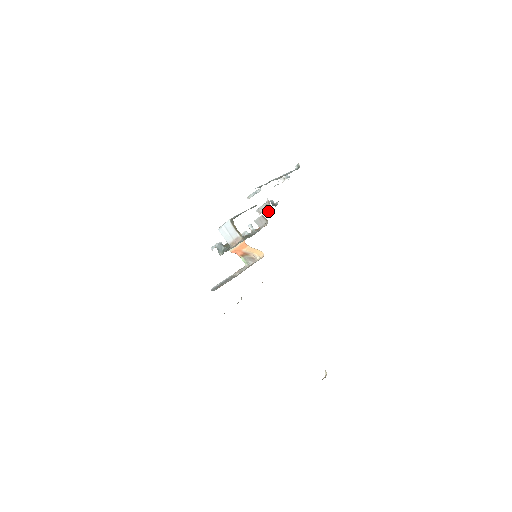
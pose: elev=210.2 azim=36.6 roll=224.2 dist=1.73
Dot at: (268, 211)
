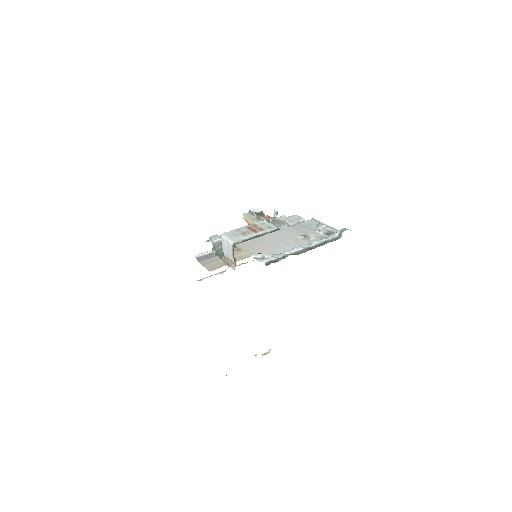
Dot at: occluded
